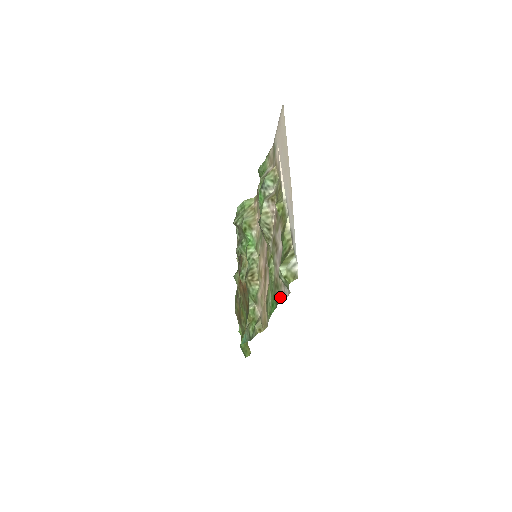
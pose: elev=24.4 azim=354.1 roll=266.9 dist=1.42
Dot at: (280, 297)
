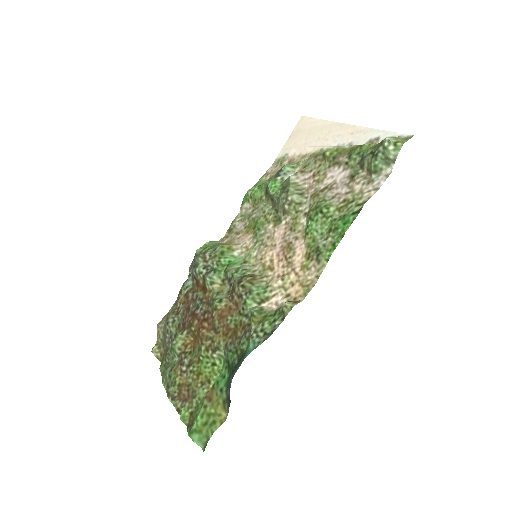
Dot at: (364, 199)
